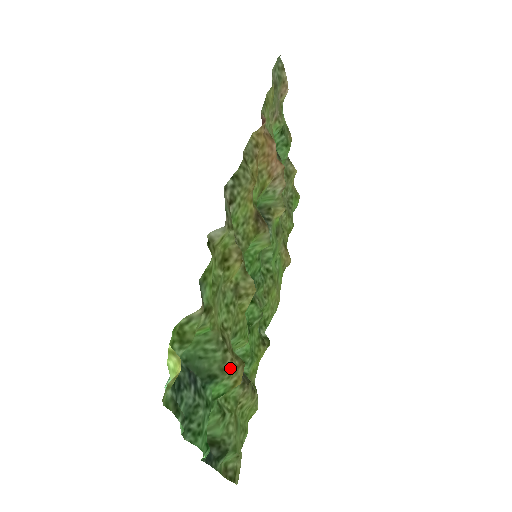
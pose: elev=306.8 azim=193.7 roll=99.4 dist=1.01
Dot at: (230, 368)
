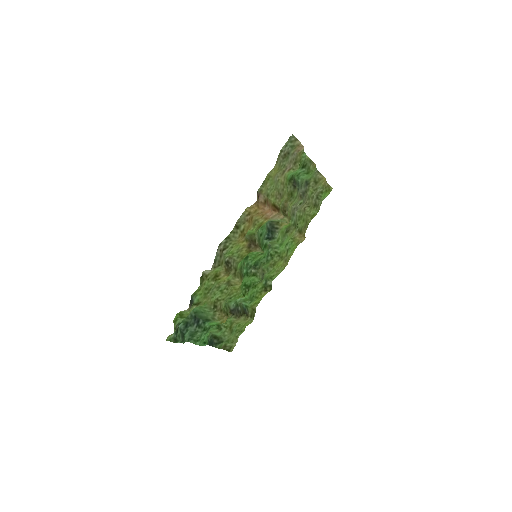
Dot at: (217, 318)
